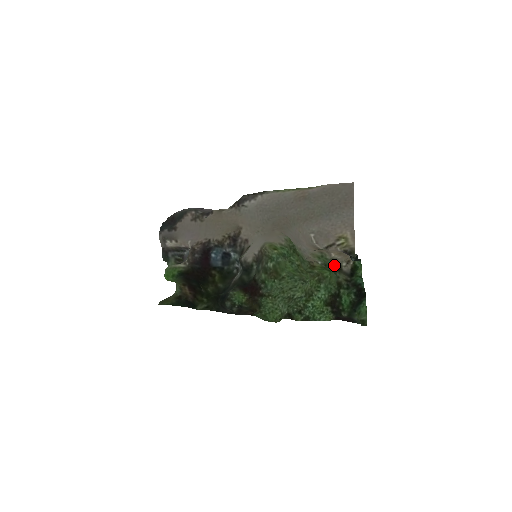
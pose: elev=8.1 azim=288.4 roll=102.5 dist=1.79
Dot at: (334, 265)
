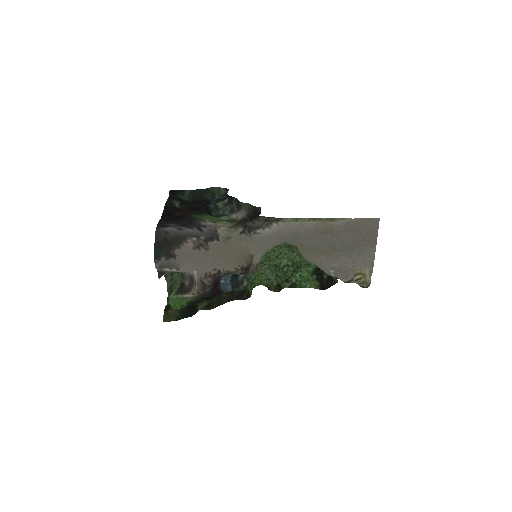
Dot at: occluded
